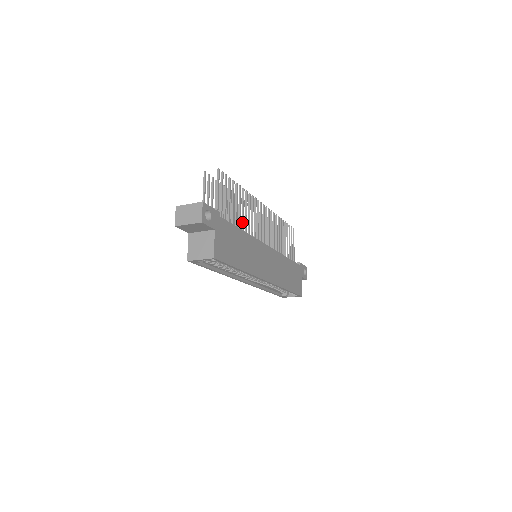
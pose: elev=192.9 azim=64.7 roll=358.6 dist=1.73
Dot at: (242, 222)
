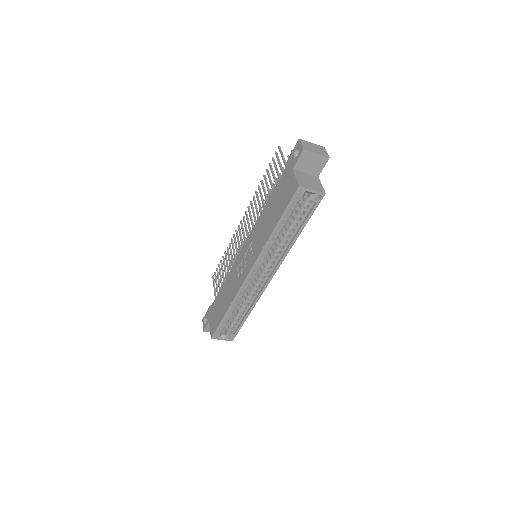
Dot at: occluded
